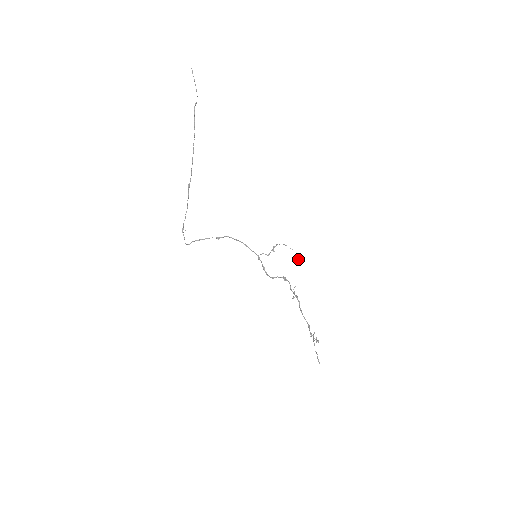
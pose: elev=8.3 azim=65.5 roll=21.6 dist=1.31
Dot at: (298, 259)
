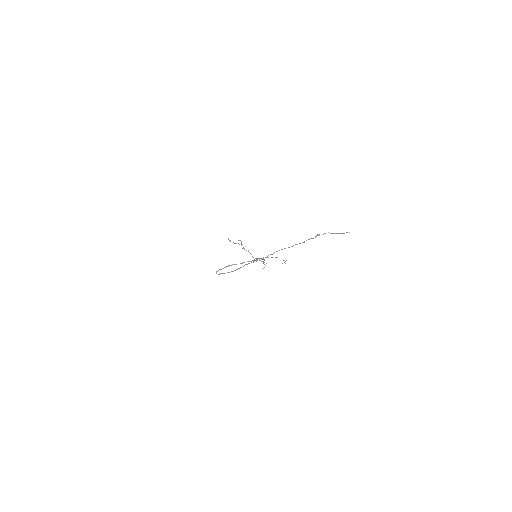
Dot at: (285, 263)
